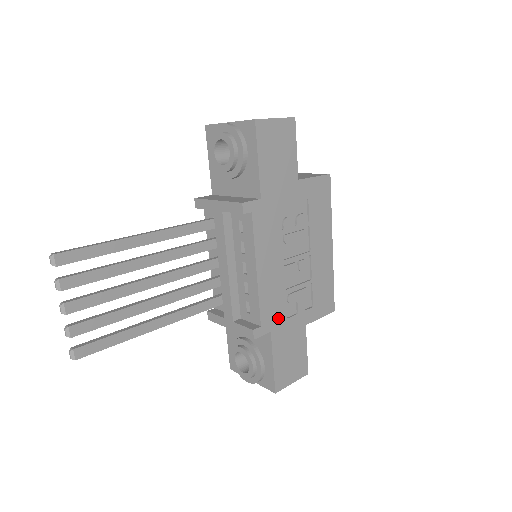
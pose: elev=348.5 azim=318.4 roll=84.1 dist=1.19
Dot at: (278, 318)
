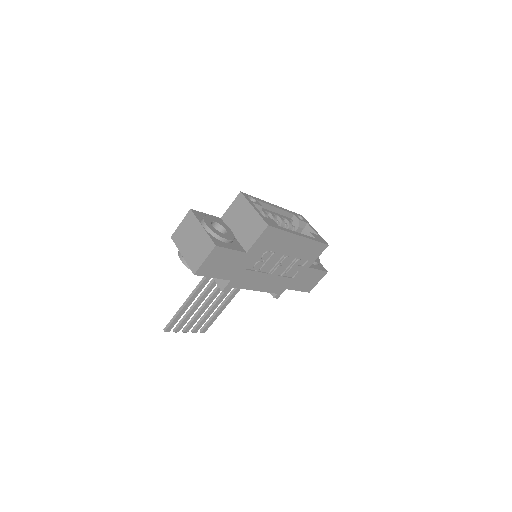
Dot at: (286, 283)
